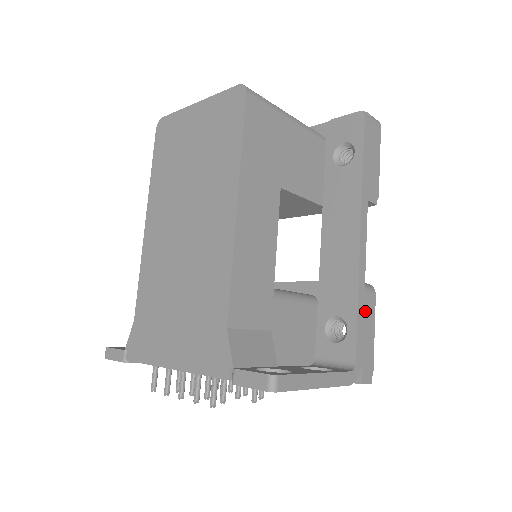
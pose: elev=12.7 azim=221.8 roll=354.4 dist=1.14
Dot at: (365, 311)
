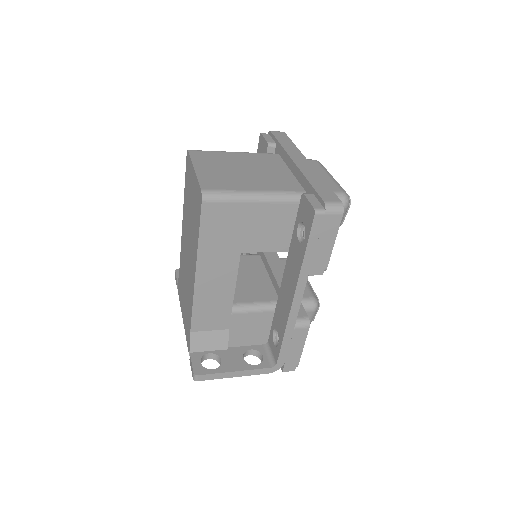
Dot at: (293, 339)
